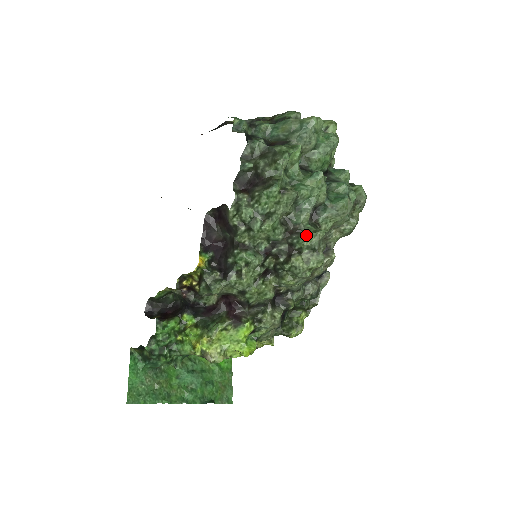
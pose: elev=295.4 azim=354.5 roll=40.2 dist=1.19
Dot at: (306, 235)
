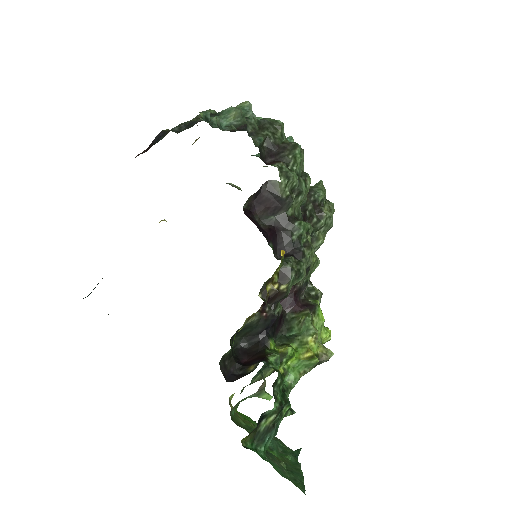
Dot at: (319, 187)
